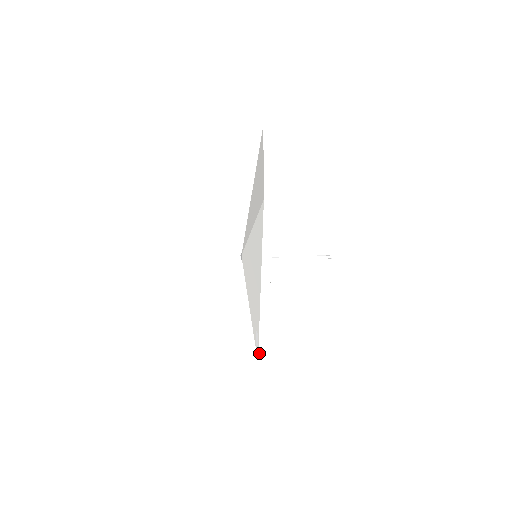
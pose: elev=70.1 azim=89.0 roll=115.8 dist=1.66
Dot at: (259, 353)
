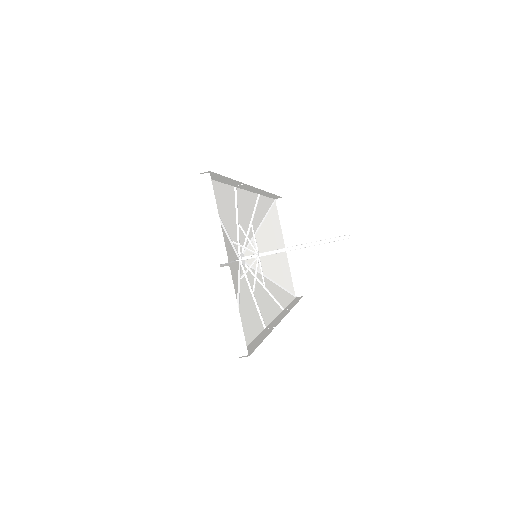
Dot at: occluded
